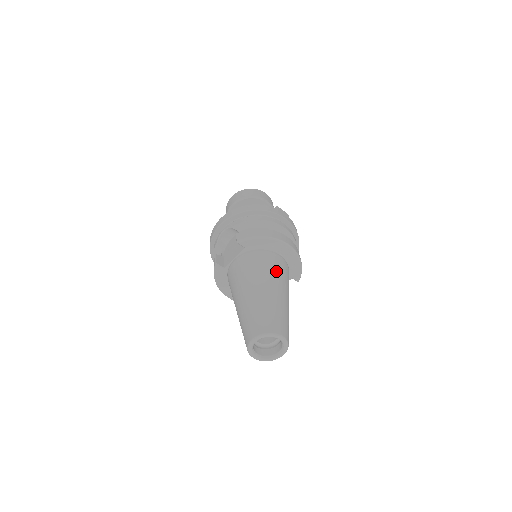
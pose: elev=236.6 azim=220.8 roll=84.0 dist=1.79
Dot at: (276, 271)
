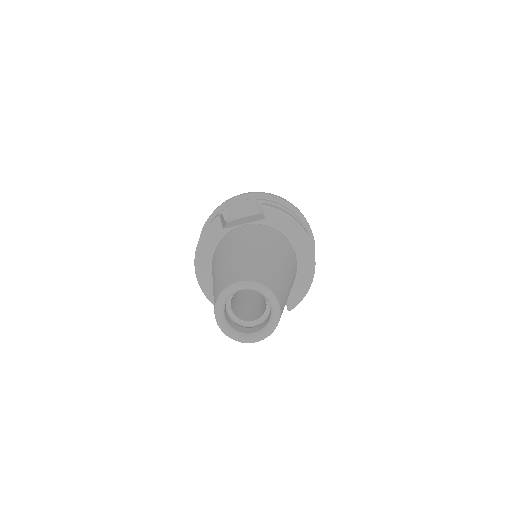
Dot at: (291, 259)
